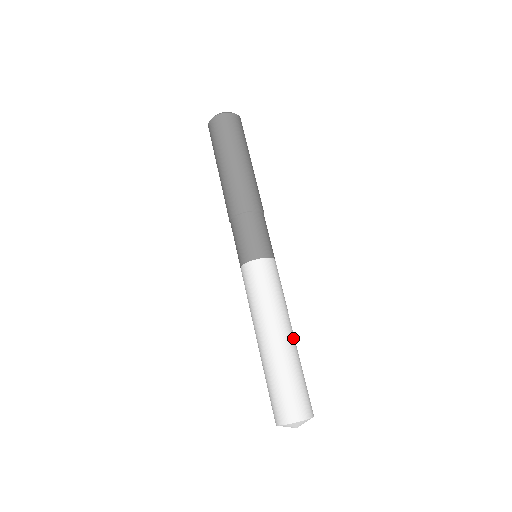
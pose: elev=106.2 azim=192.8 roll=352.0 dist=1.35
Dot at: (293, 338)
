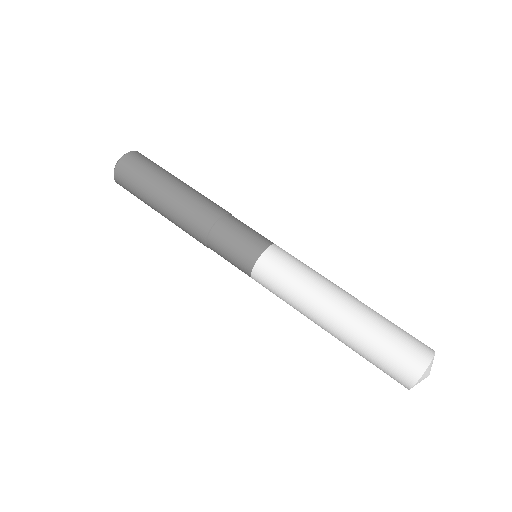
Dot at: (354, 297)
